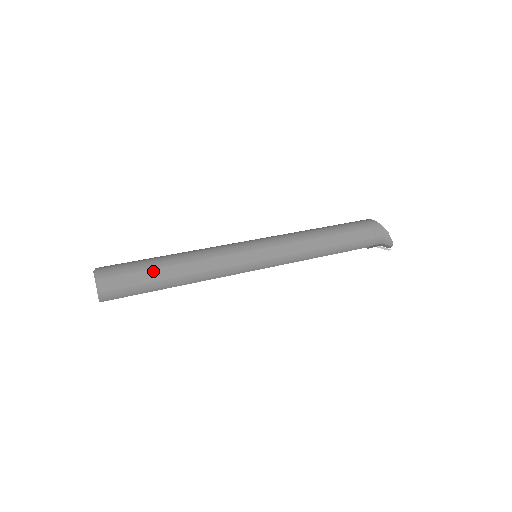
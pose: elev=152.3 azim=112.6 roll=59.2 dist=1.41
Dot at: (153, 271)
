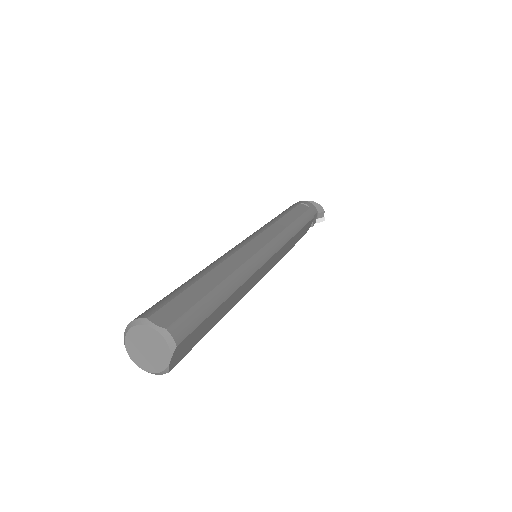
Dot at: (195, 286)
